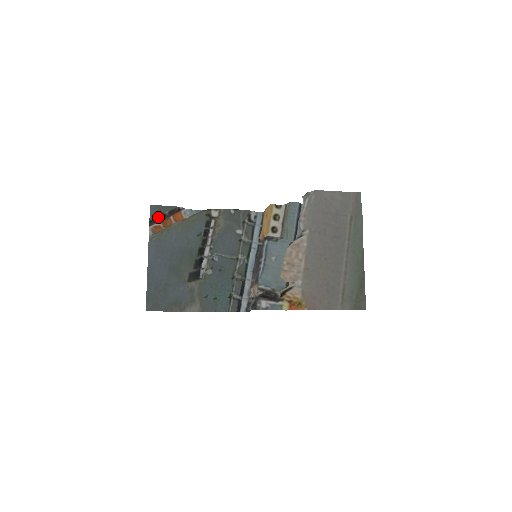
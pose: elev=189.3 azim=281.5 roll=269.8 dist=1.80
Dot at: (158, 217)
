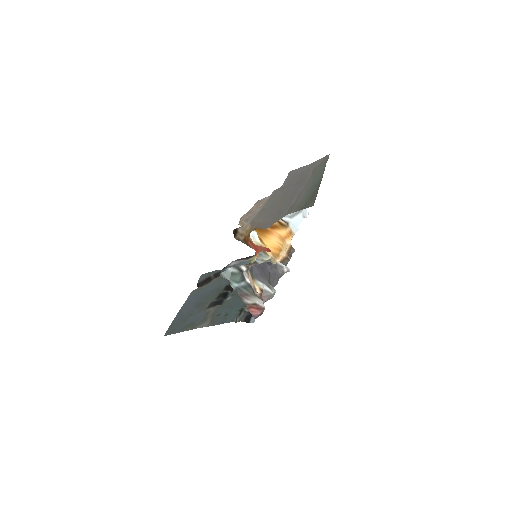
Dot at: (205, 280)
